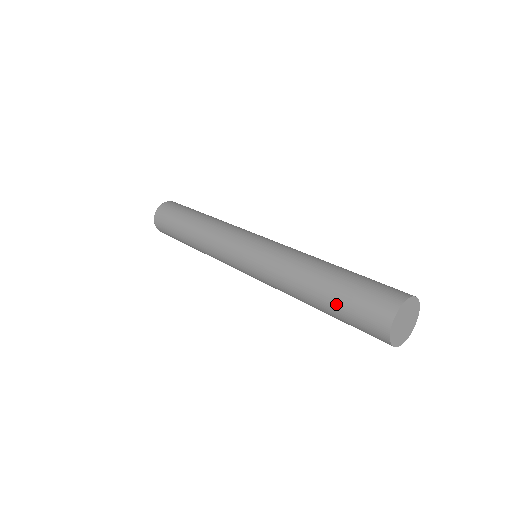
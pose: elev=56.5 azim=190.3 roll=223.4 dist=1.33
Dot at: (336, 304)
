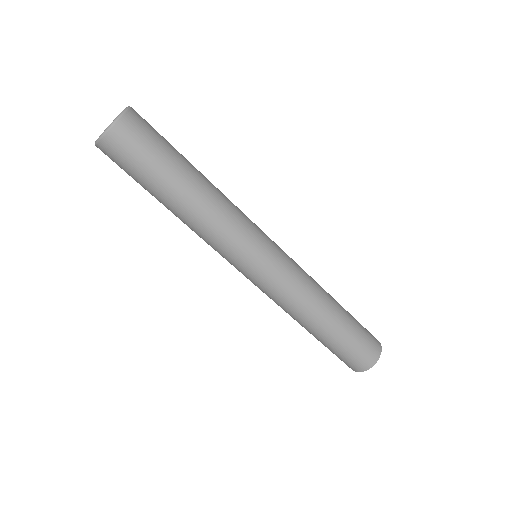
Dot at: (347, 334)
